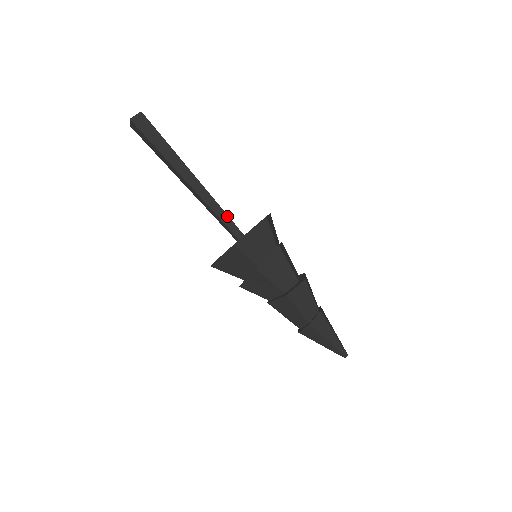
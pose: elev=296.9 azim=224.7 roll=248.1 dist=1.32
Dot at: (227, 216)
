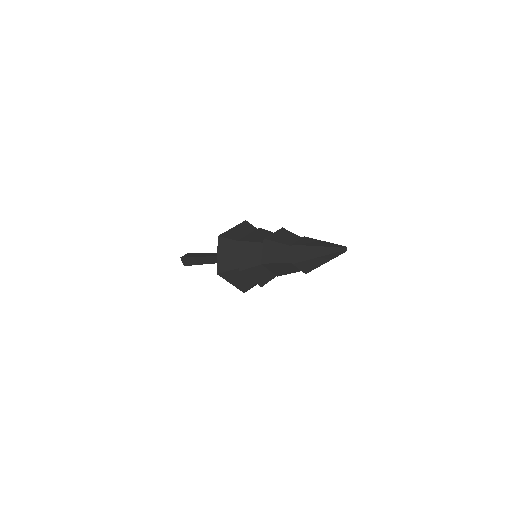
Dot at: occluded
